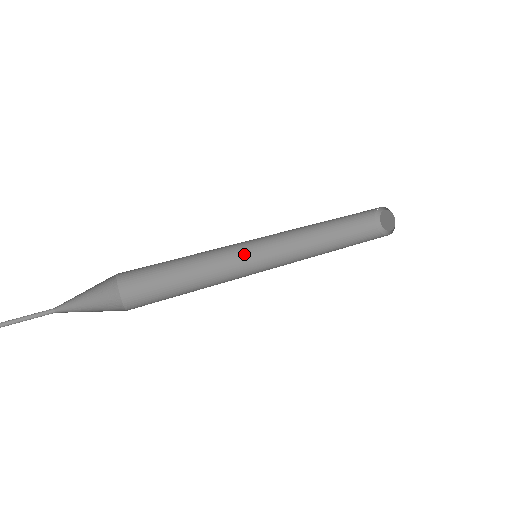
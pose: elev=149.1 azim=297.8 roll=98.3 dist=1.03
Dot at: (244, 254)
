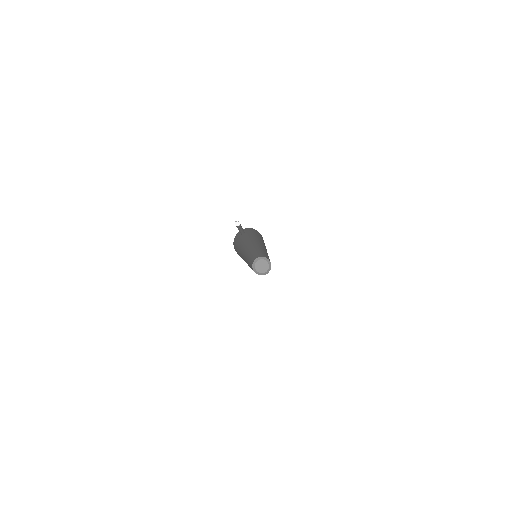
Dot at: occluded
